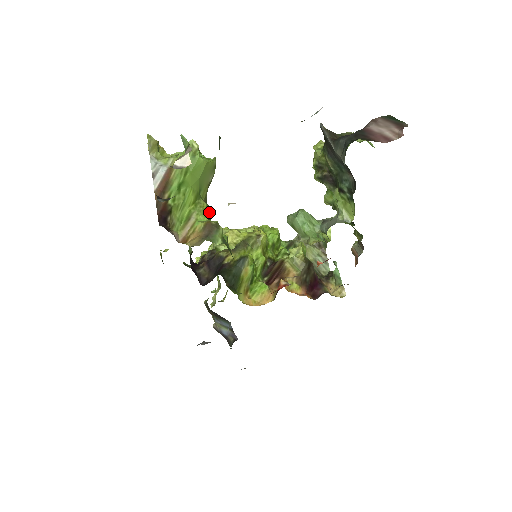
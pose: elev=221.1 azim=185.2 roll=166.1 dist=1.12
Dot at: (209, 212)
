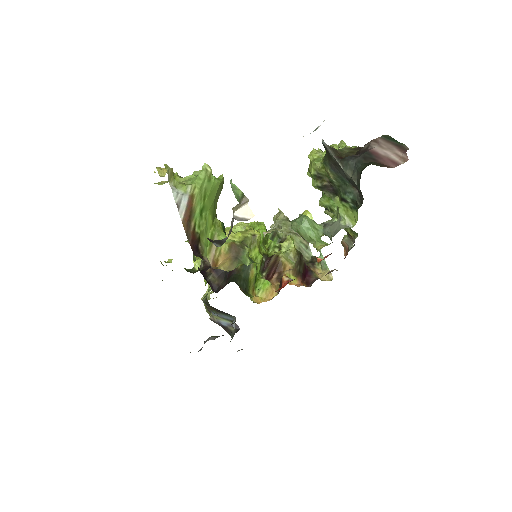
Dot at: (224, 229)
